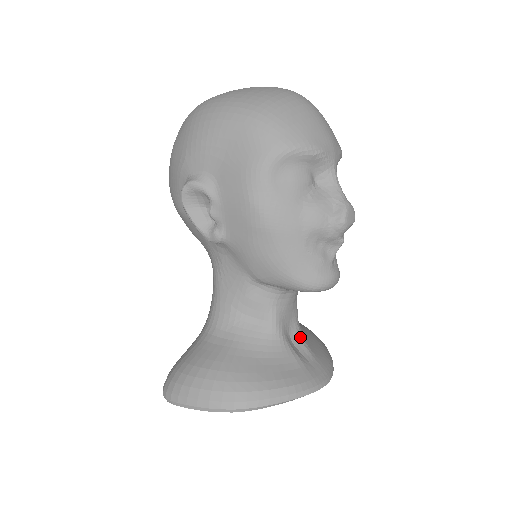
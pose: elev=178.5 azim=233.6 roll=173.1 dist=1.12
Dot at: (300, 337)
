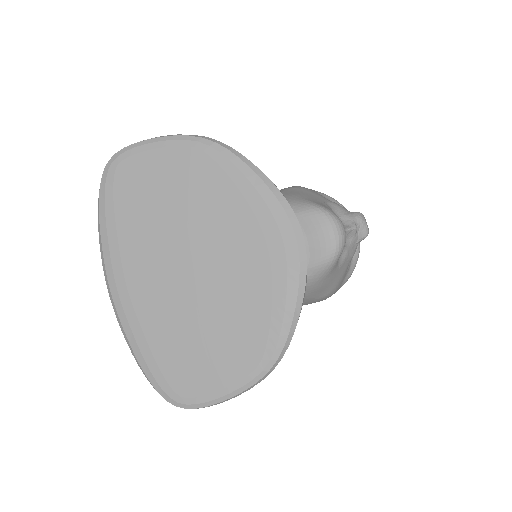
Dot at: occluded
